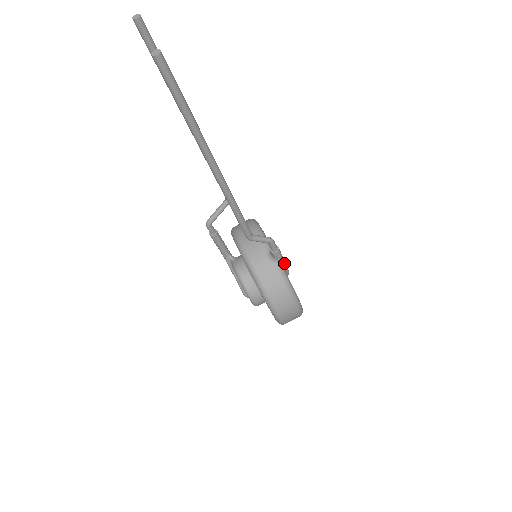
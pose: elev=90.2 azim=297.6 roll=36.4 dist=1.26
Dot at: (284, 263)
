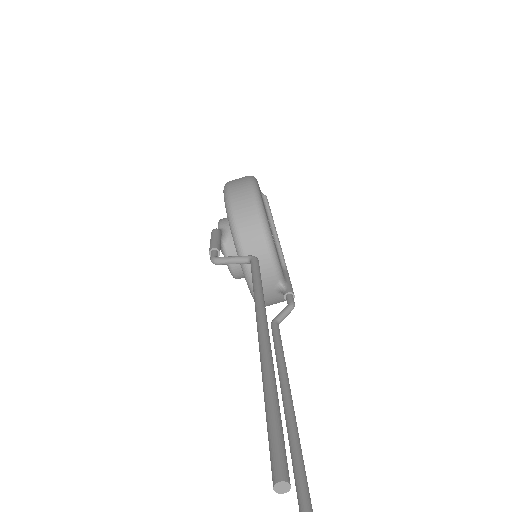
Dot at: occluded
